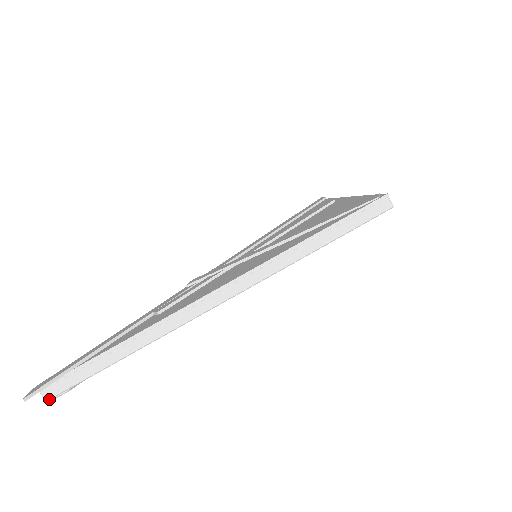
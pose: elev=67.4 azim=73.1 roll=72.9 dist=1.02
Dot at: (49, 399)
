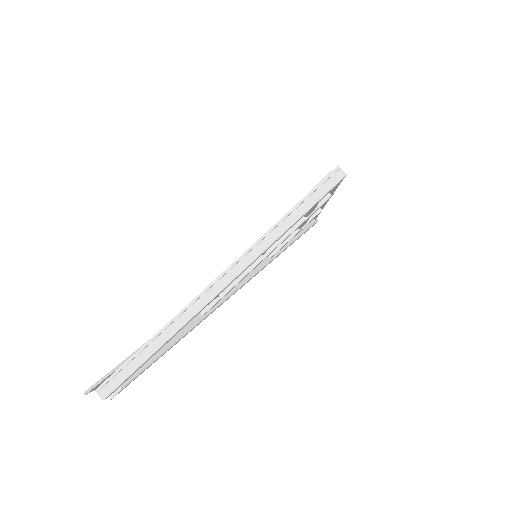
Dot at: (105, 397)
